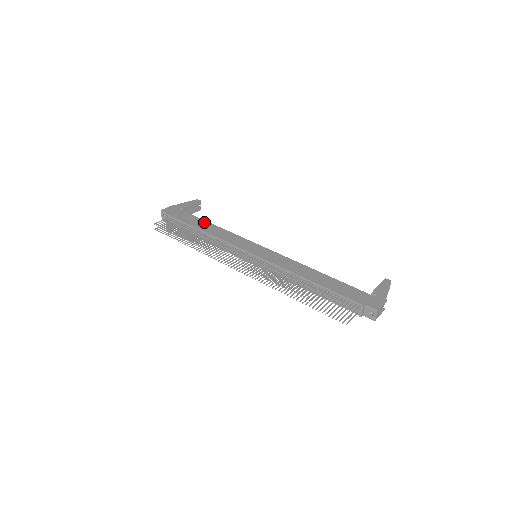
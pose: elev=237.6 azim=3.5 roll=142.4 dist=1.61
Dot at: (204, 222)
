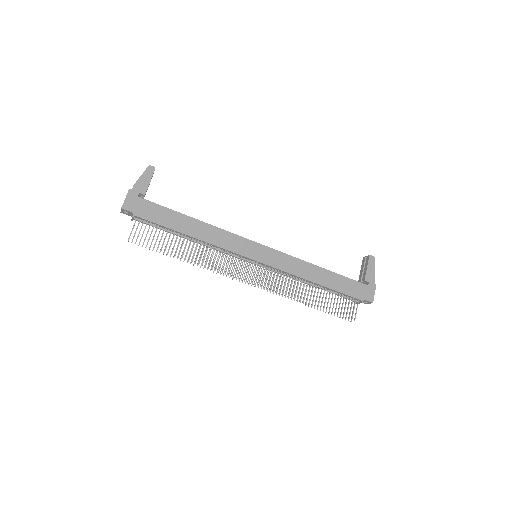
Dot at: (184, 218)
